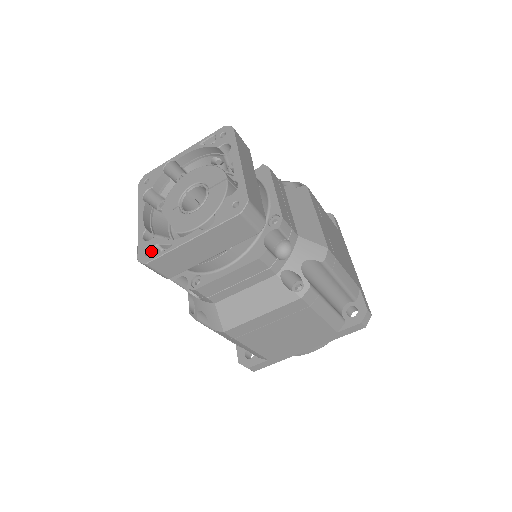
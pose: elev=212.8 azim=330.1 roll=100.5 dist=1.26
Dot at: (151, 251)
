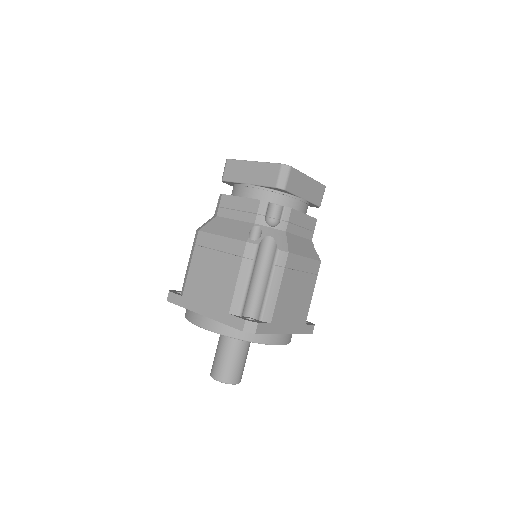
Dot at: occluded
